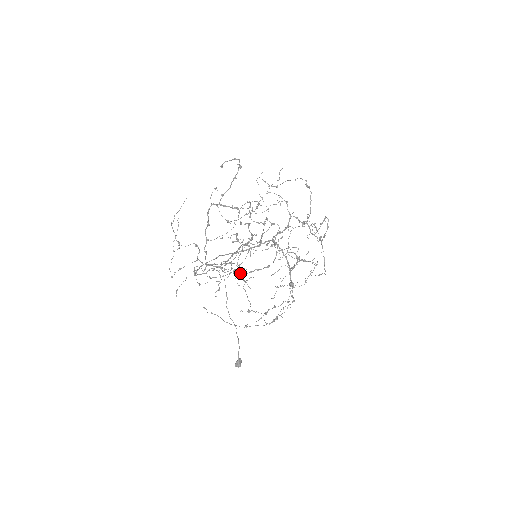
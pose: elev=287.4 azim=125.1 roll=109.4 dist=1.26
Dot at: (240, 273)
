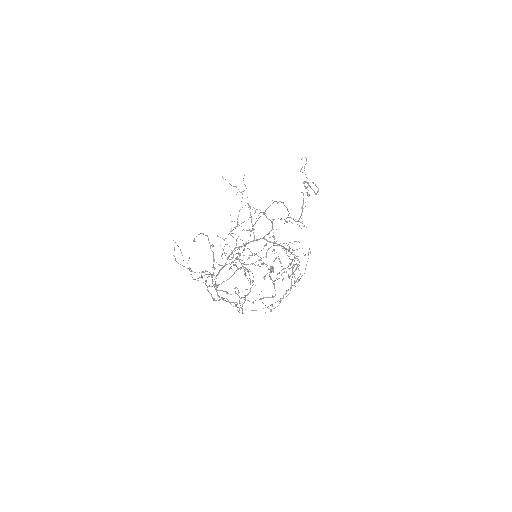
Dot at: occluded
